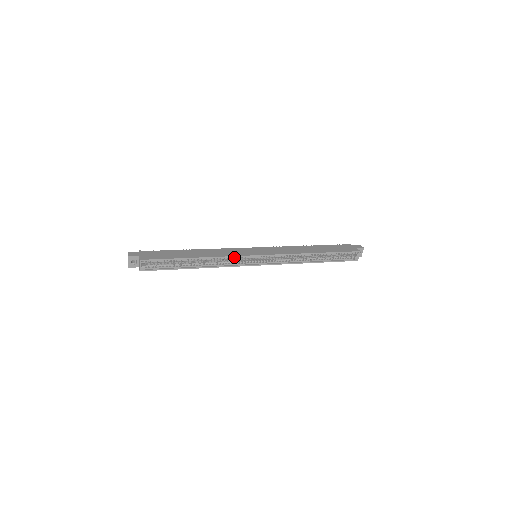
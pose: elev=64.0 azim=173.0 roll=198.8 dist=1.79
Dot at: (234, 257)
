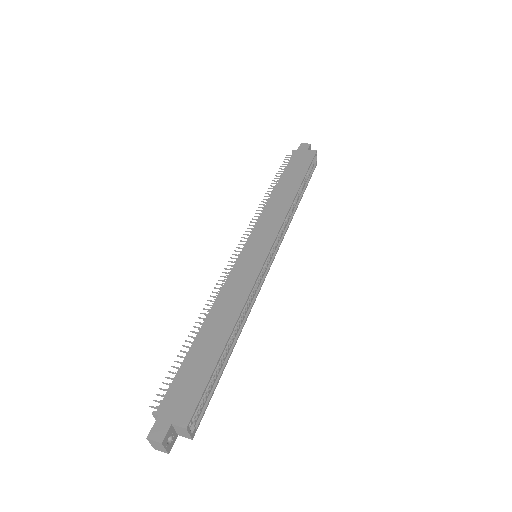
Dot at: (253, 284)
